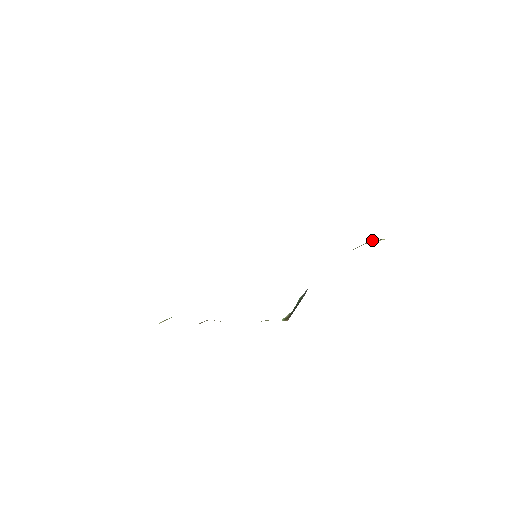
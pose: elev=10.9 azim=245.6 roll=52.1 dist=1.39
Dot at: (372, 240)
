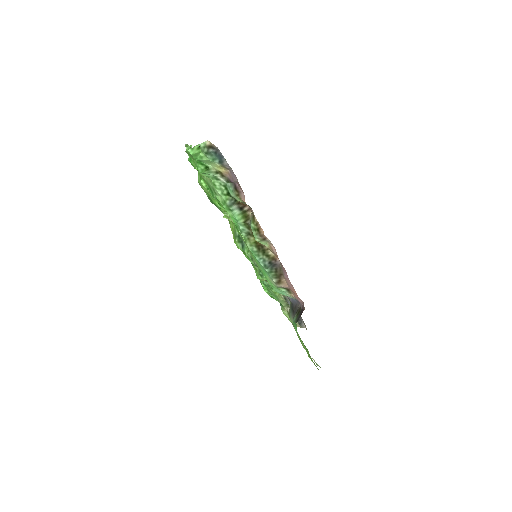
Dot at: occluded
